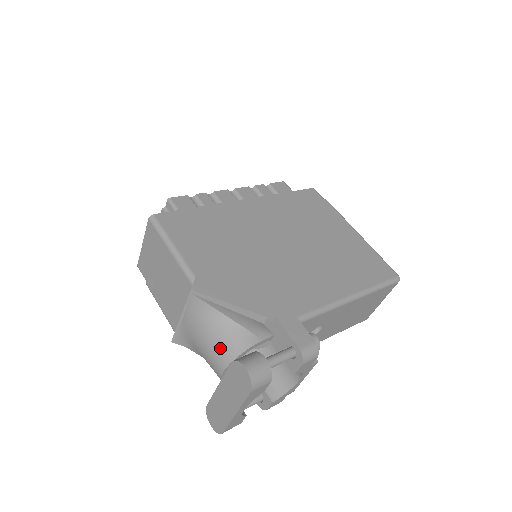
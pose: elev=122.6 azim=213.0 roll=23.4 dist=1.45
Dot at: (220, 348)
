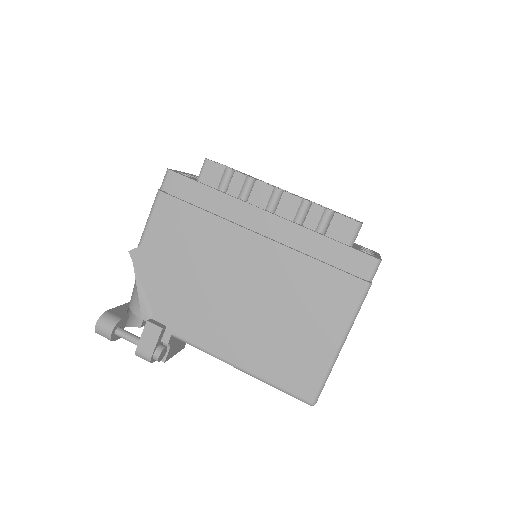
Dot at: (132, 292)
